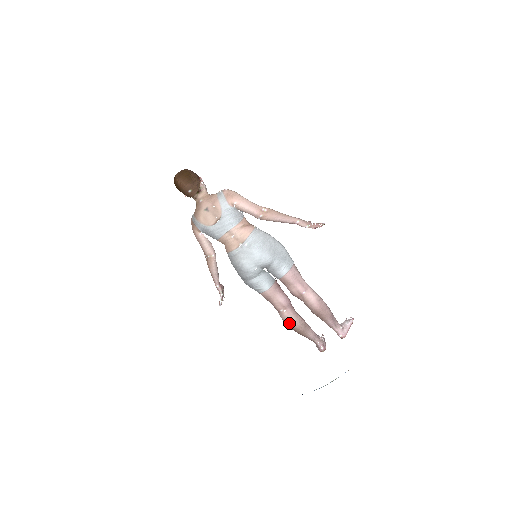
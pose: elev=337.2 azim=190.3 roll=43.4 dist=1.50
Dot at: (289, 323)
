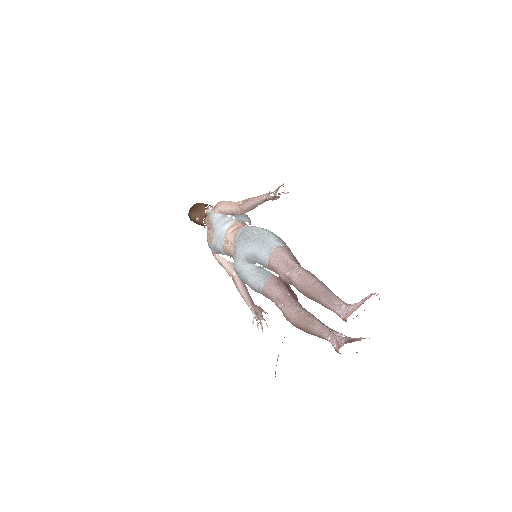
Dot at: (289, 320)
